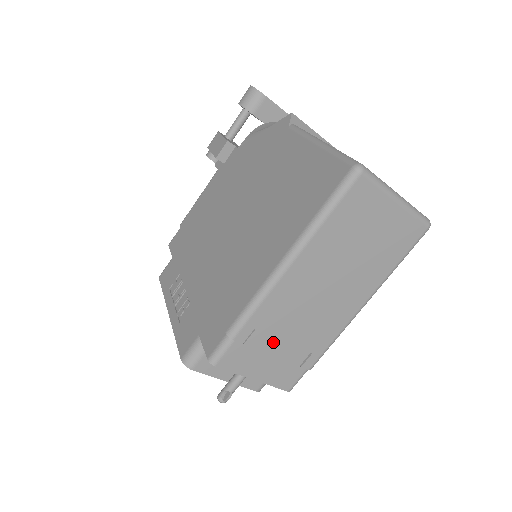
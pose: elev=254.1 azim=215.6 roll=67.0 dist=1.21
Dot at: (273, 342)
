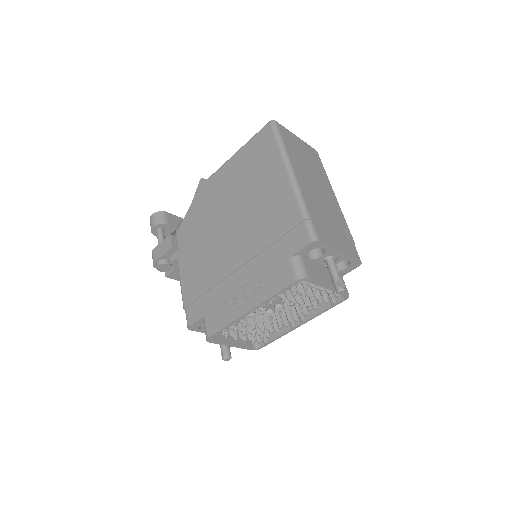
Dot at: (326, 222)
